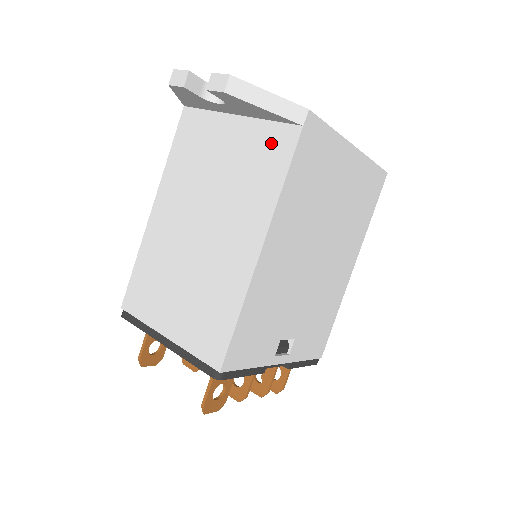
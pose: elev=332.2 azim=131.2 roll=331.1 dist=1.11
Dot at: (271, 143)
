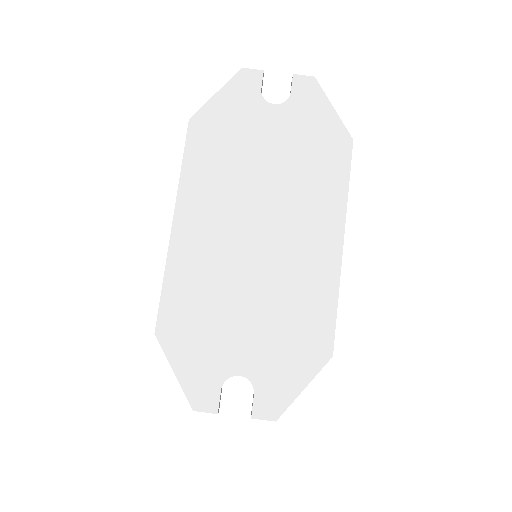
Dot at: occluded
